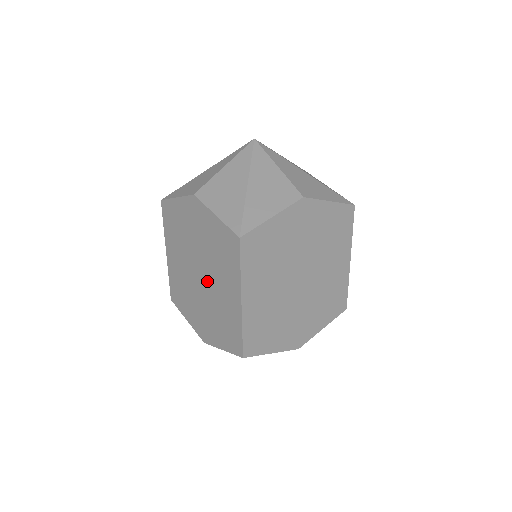
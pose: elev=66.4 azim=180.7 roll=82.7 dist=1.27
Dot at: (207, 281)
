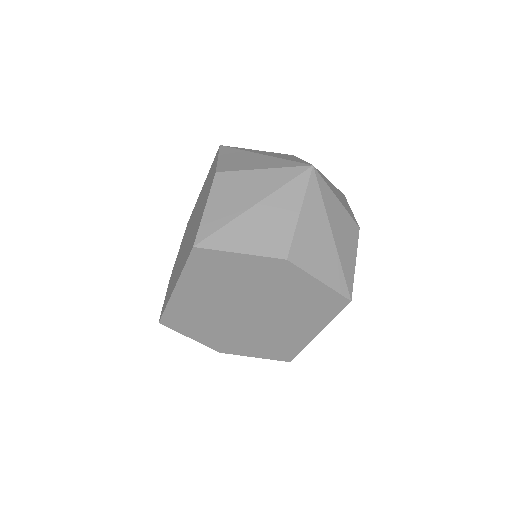
Dot at: (263, 319)
